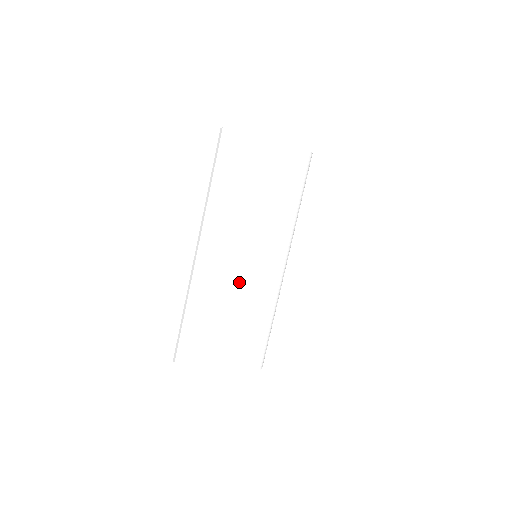
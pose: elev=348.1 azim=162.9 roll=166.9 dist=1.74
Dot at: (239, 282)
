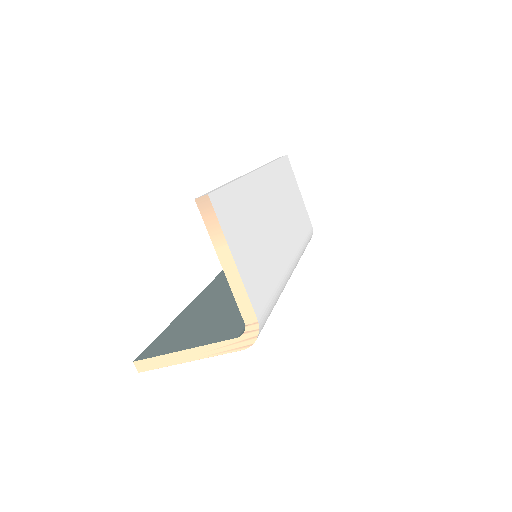
Dot at: (272, 230)
